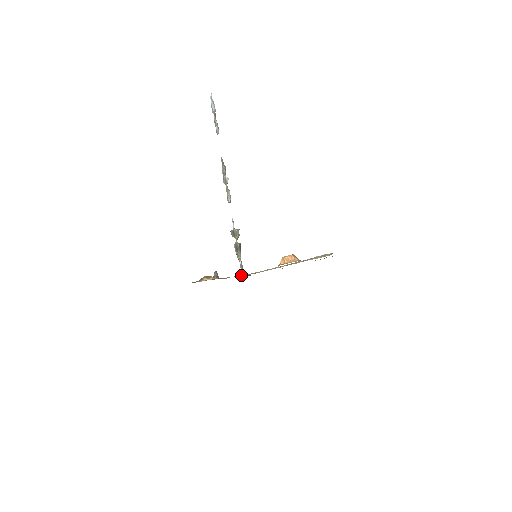
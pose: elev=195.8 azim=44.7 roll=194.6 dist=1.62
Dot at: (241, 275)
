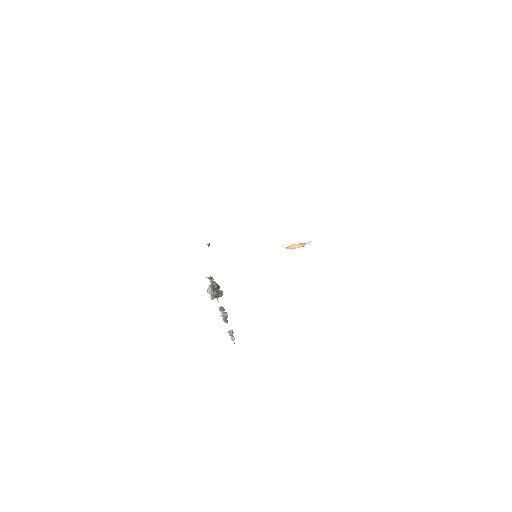
Dot at: occluded
